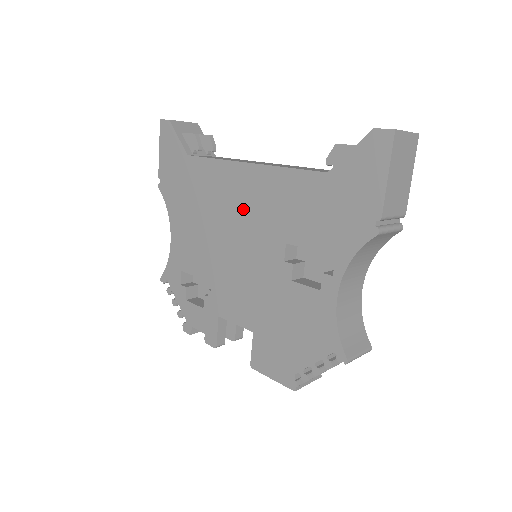
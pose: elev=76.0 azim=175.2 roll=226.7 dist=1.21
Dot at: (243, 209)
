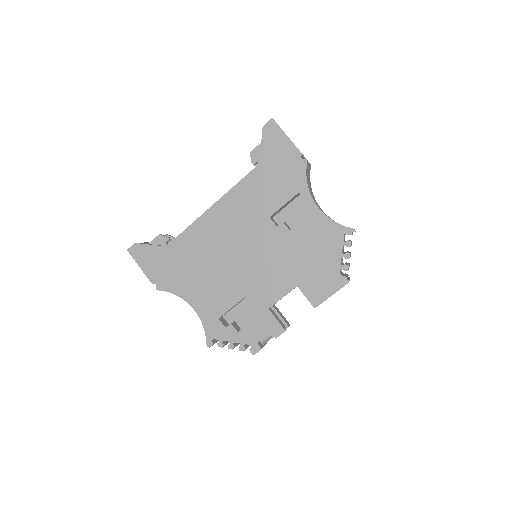
Dot at: (229, 231)
